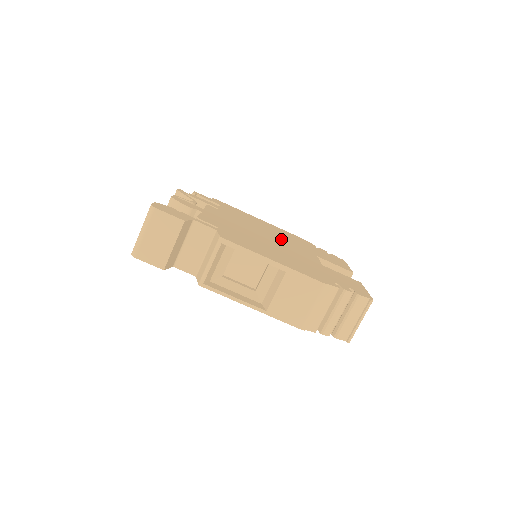
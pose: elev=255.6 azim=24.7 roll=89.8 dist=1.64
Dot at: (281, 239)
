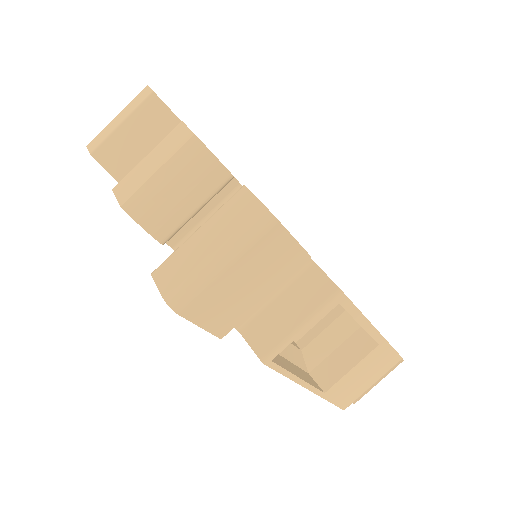
Dot at: occluded
